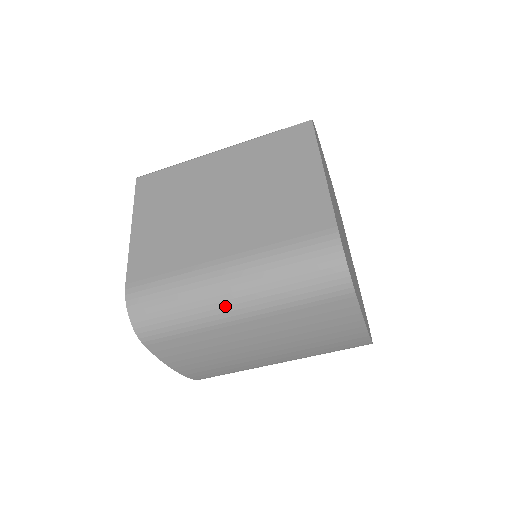
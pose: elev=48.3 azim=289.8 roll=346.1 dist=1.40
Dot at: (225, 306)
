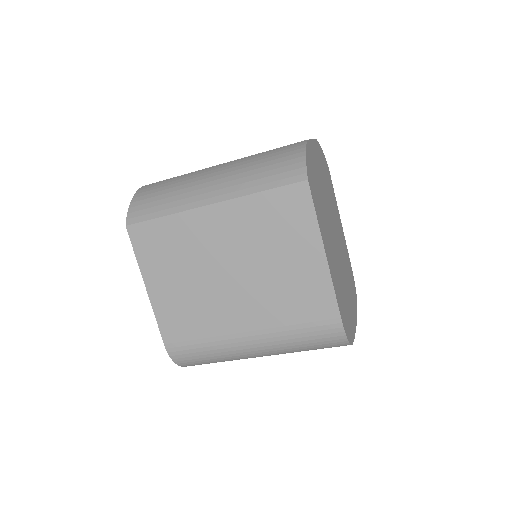
Dot at: (252, 357)
